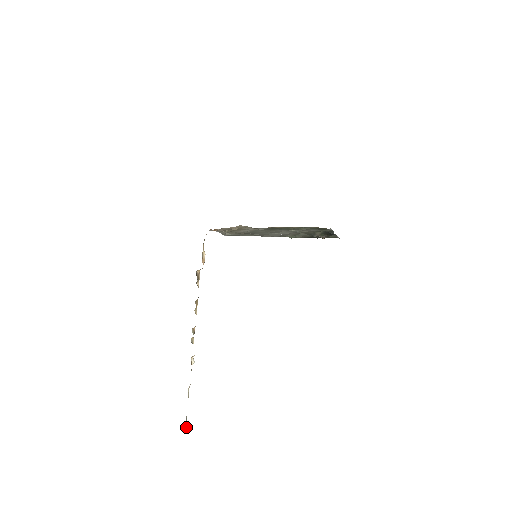
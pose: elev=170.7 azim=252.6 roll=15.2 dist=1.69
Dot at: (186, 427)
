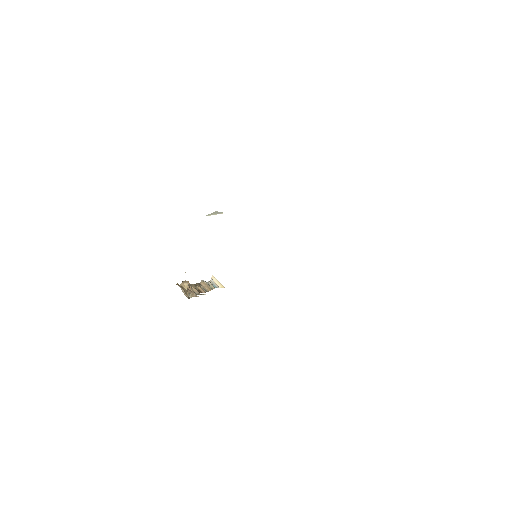
Dot at: (212, 285)
